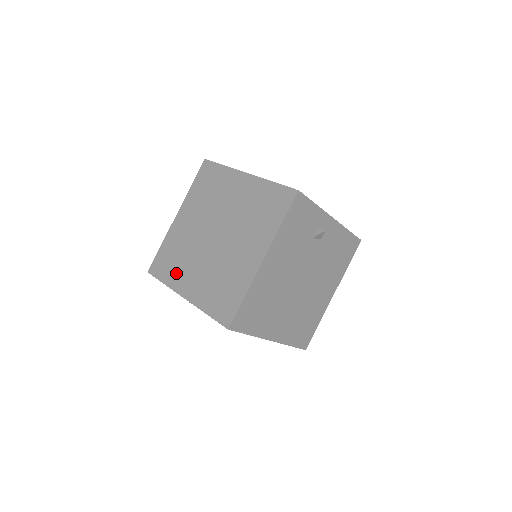
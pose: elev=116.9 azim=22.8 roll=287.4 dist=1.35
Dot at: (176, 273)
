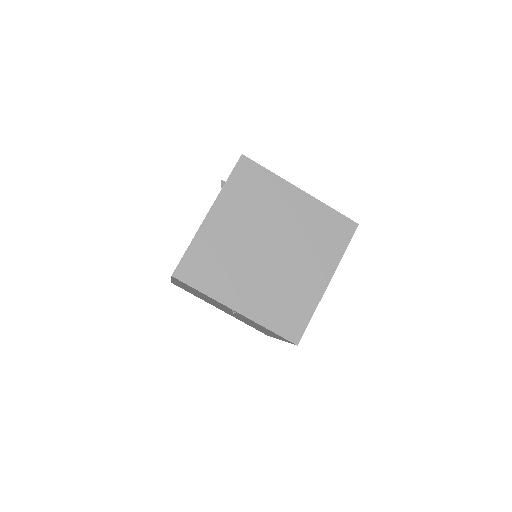
Dot at: (220, 283)
